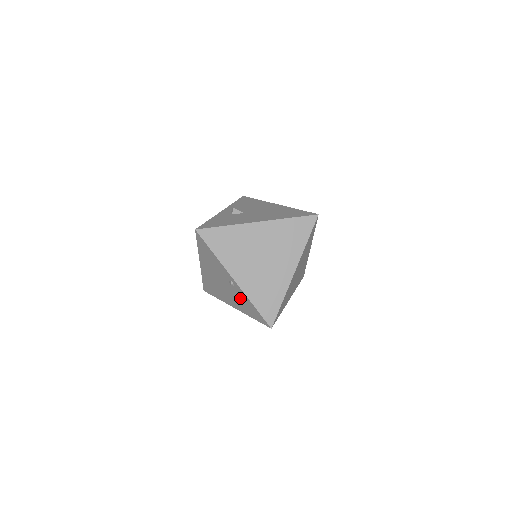
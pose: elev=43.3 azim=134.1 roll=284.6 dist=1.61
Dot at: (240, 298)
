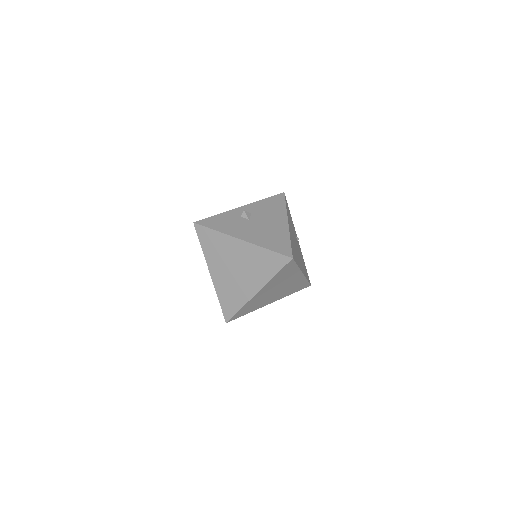
Dot at: occluded
